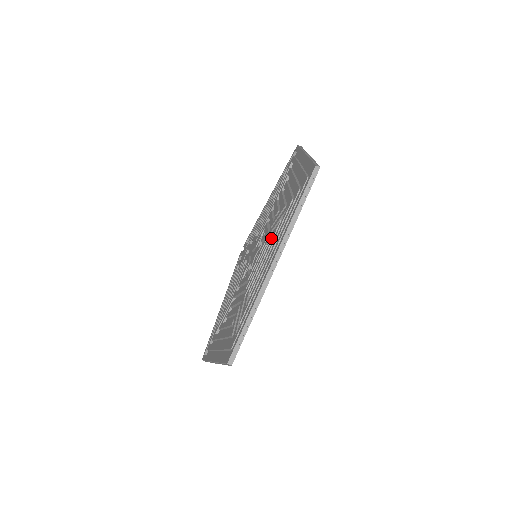
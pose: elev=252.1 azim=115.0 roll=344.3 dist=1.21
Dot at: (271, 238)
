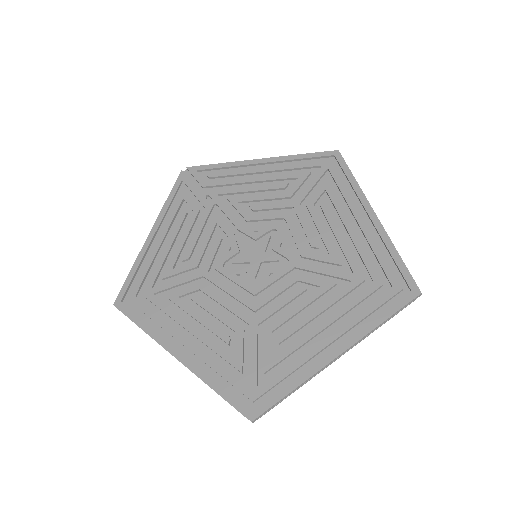
Dot at: (317, 291)
